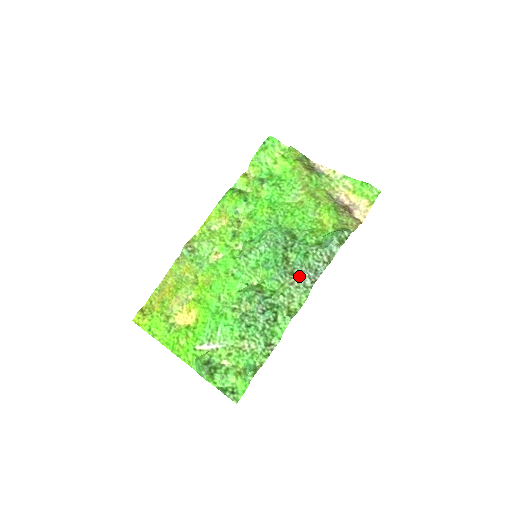
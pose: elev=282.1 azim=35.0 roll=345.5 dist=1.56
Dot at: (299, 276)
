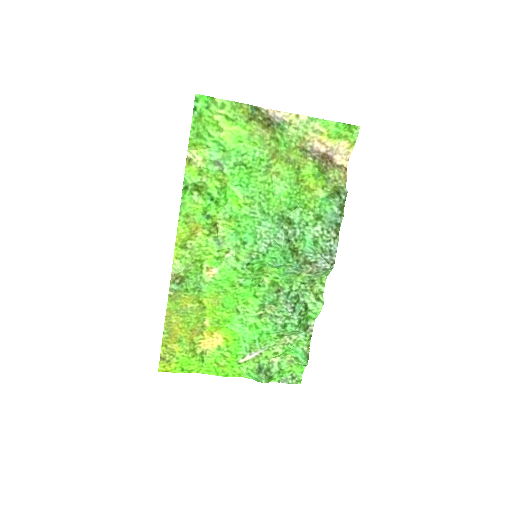
Dot at: (316, 264)
